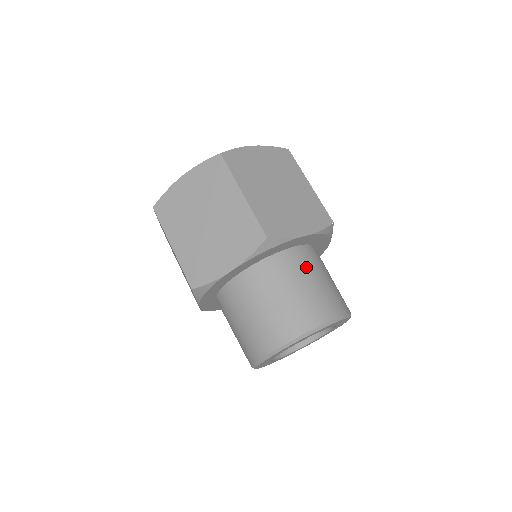
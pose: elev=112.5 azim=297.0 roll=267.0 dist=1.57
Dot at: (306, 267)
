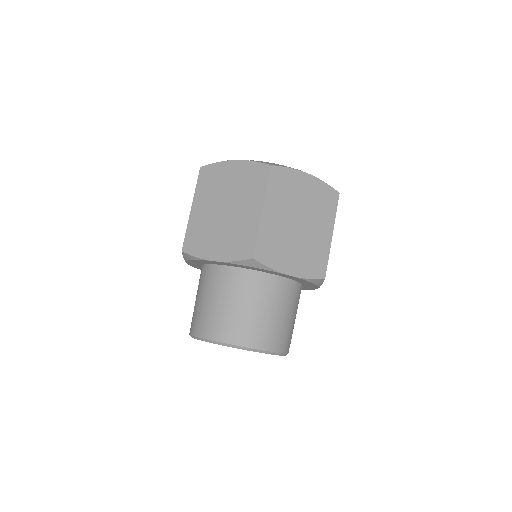
Dot at: (274, 297)
